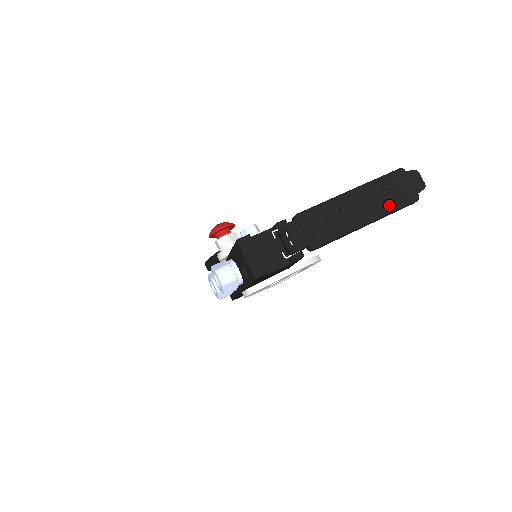
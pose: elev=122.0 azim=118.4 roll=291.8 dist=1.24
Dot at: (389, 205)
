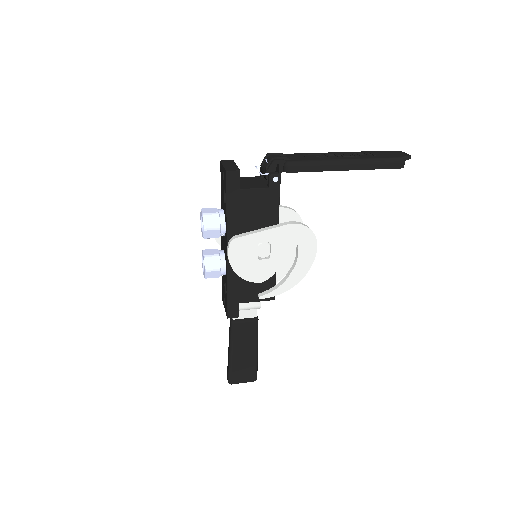
Dot at: (370, 157)
